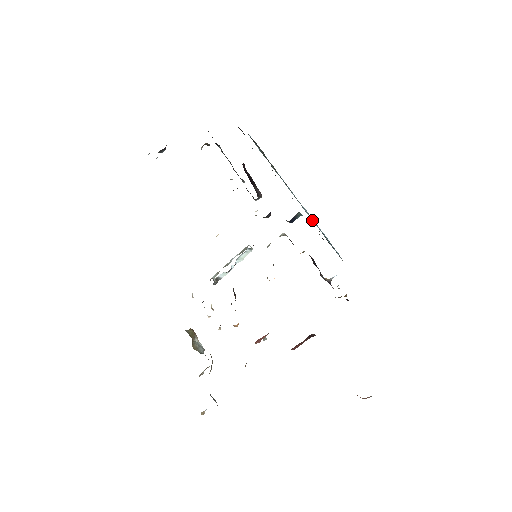
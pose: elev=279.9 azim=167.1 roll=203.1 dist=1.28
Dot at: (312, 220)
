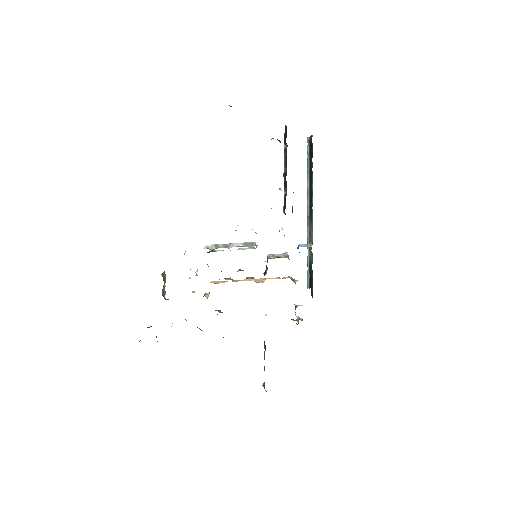
Dot at: (307, 243)
